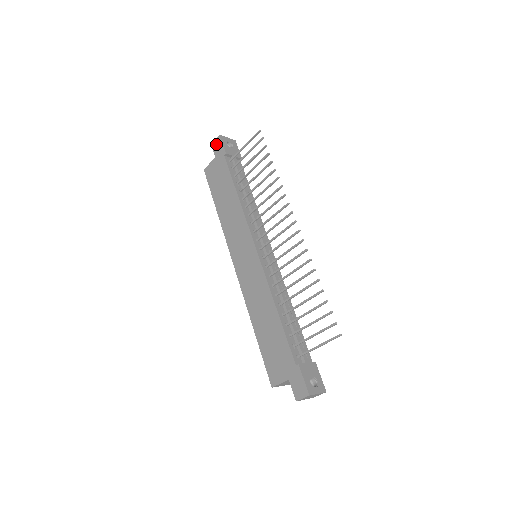
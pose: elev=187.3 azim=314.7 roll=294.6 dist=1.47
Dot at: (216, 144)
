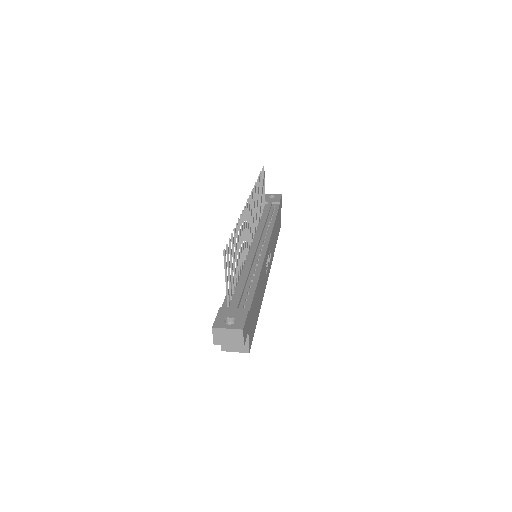
Dot at: occluded
